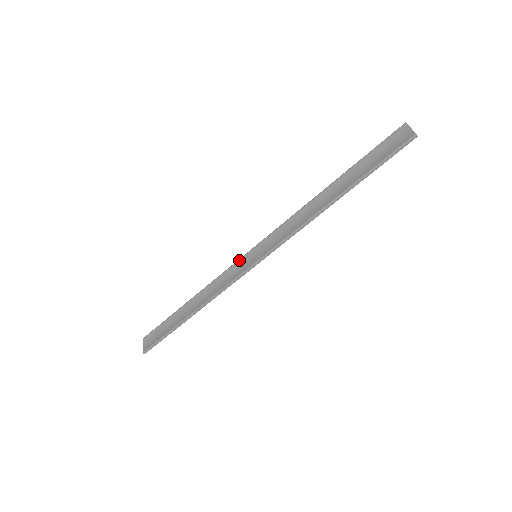
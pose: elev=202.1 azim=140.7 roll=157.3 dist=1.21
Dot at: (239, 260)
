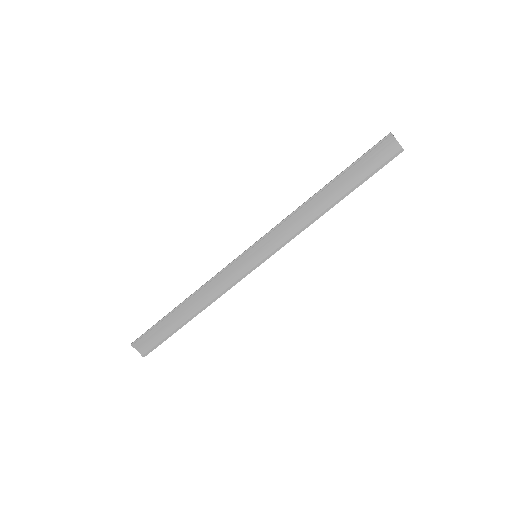
Dot at: (236, 262)
